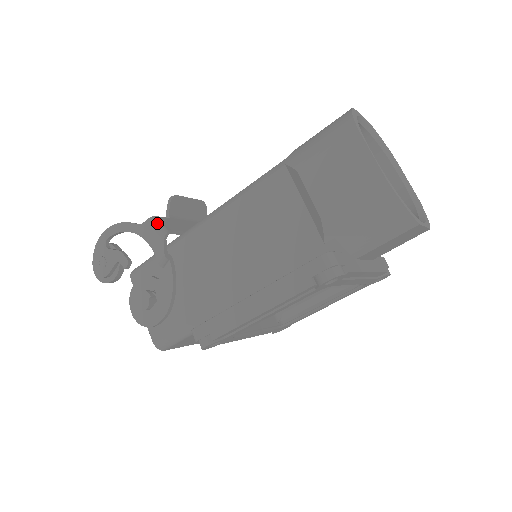
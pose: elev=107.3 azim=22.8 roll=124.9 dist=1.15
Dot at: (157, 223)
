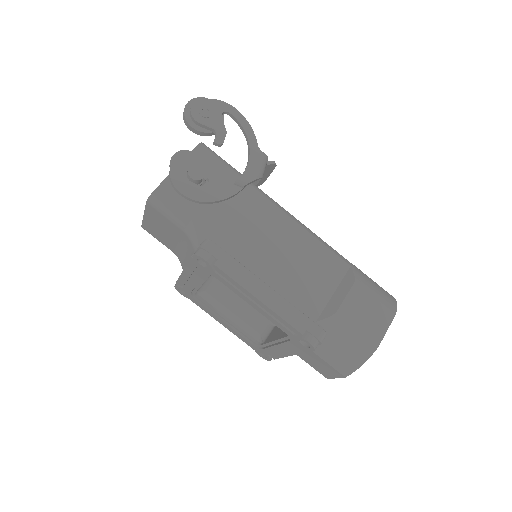
Dot at: occluded
